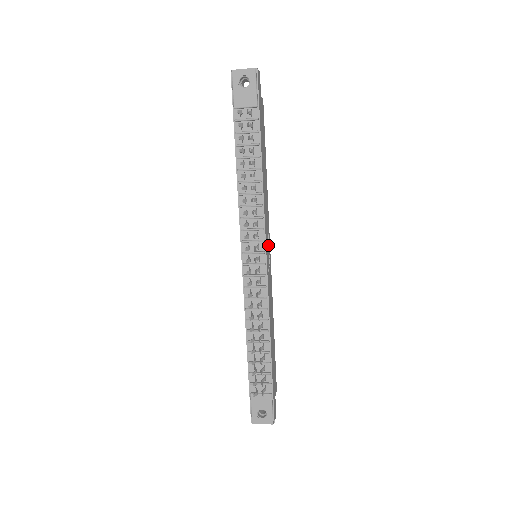
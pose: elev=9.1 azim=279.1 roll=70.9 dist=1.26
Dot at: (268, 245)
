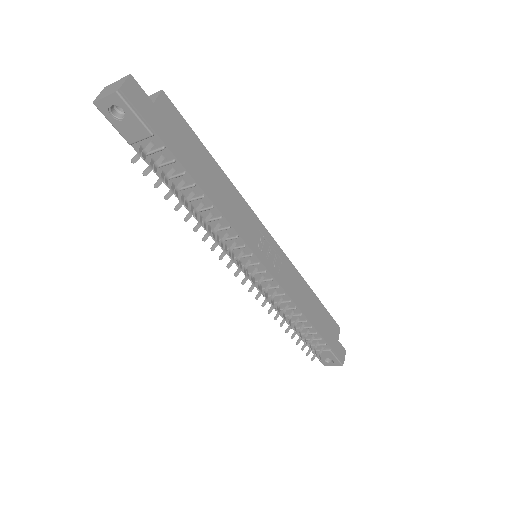
Dot at: (263, 242)
